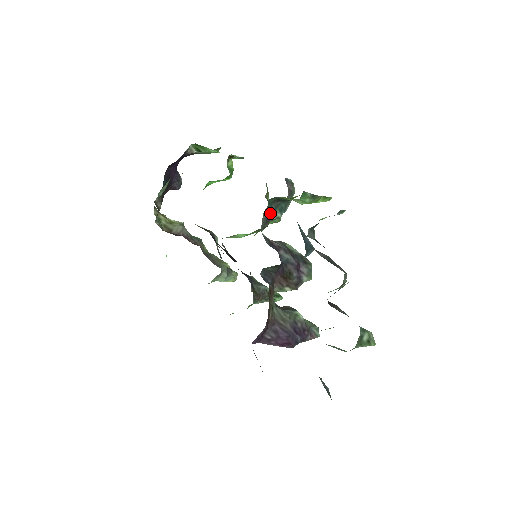
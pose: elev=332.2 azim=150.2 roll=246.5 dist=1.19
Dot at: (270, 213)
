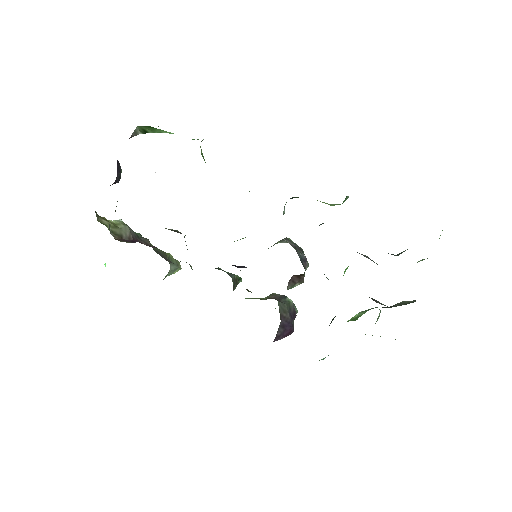
Dot at: occluded
